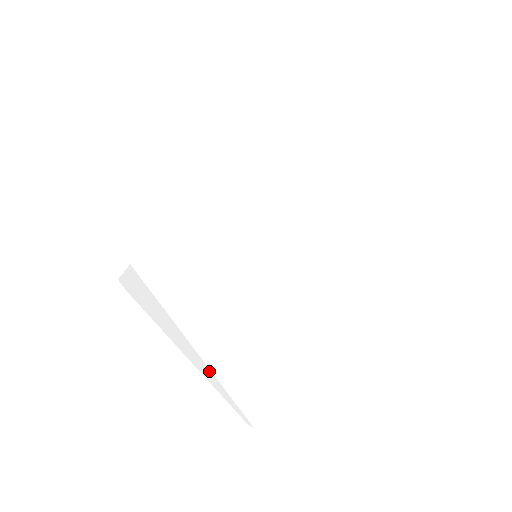
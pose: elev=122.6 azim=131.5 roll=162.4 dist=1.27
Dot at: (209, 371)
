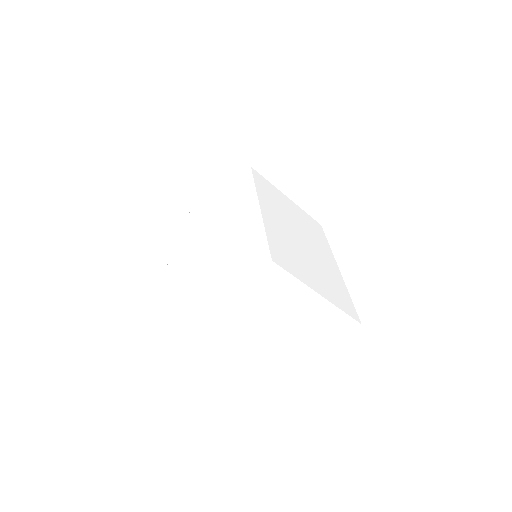
Dot at: (329, 309)
